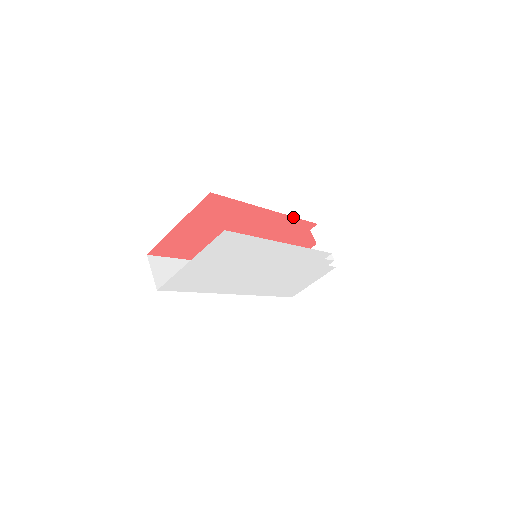
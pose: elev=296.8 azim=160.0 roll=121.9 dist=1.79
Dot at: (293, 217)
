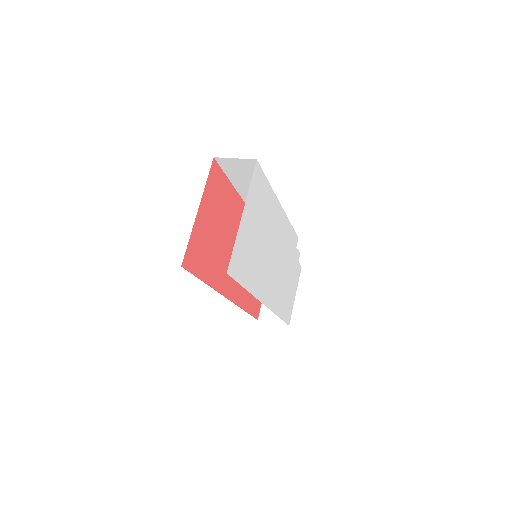
Dot at: occluded
